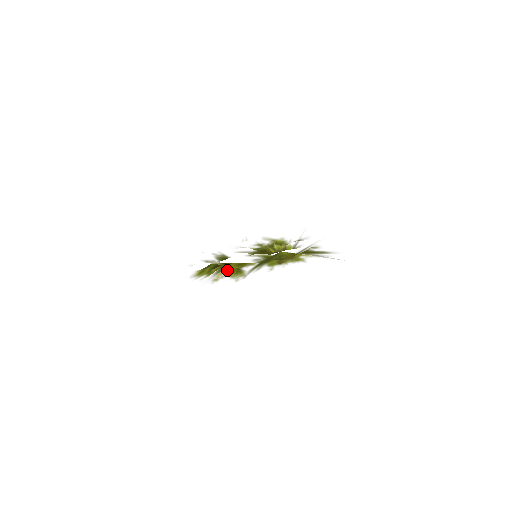
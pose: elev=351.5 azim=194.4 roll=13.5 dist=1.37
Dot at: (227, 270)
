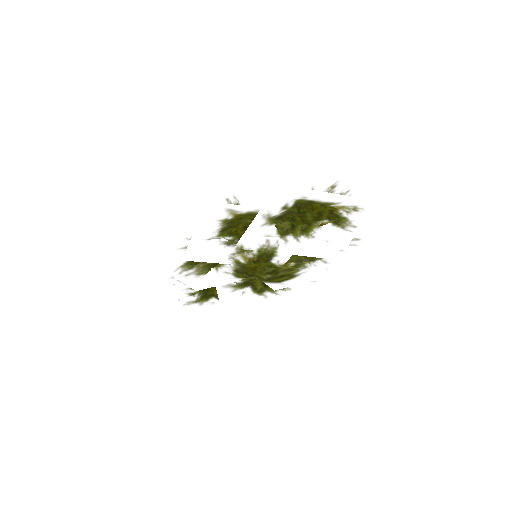
Dot at: occluded
